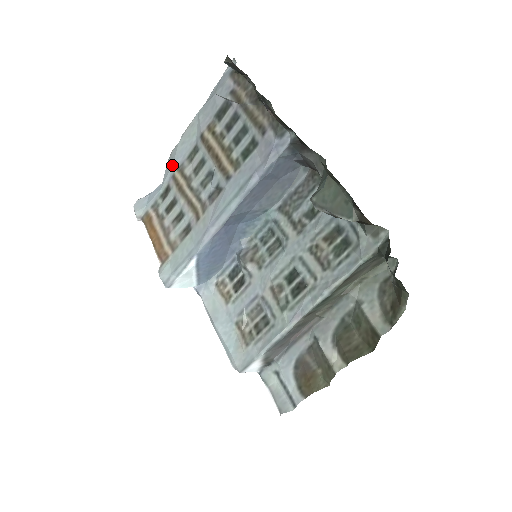
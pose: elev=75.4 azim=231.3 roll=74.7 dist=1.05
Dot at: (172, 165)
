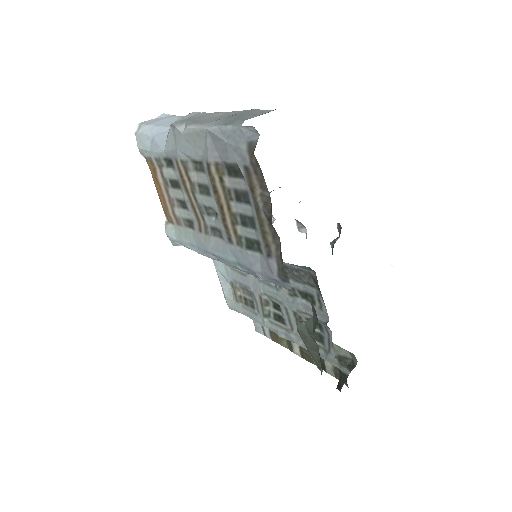
Dot at: (175, 149)
